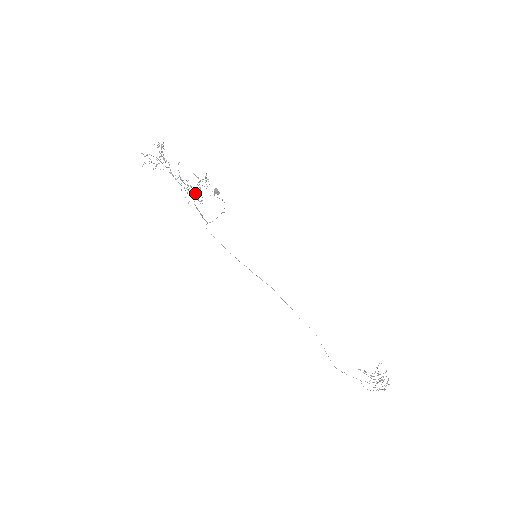
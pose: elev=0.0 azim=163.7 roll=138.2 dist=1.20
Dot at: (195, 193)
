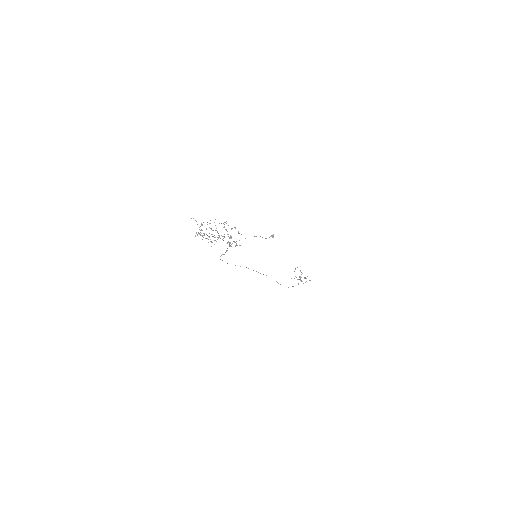
Dot at: occluded
